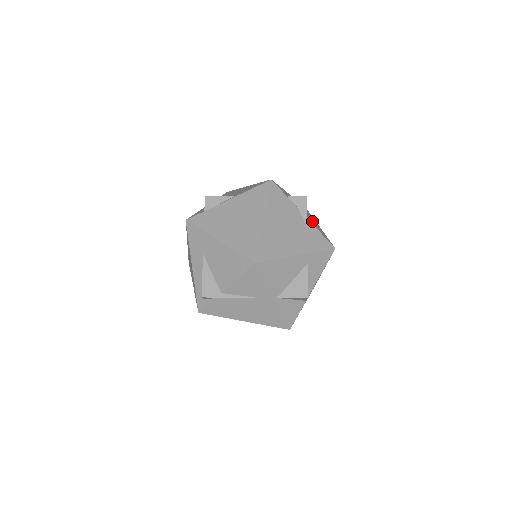
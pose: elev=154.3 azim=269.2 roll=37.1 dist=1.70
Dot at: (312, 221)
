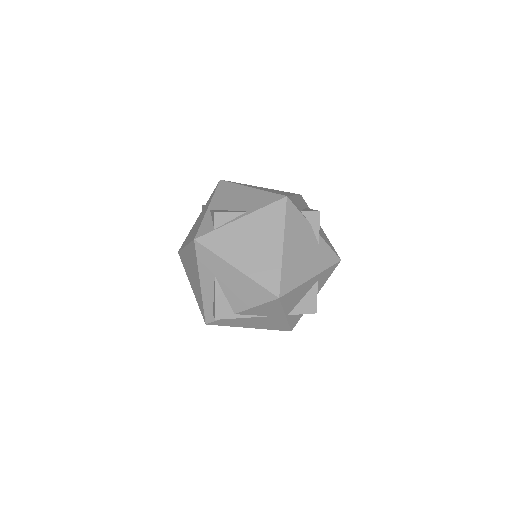
Dot at: occluded
